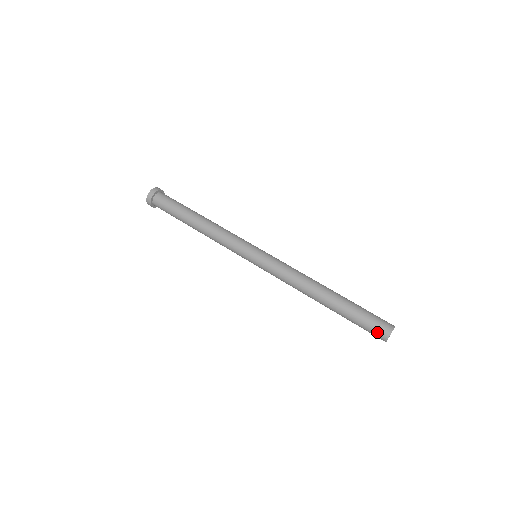
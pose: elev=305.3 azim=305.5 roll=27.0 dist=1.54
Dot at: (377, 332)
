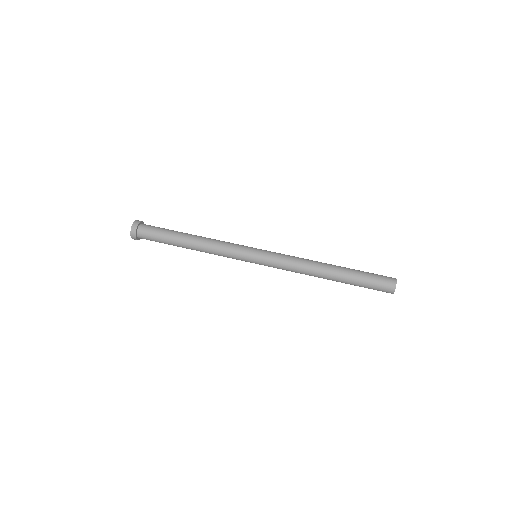
Dot at: (383, 291)
